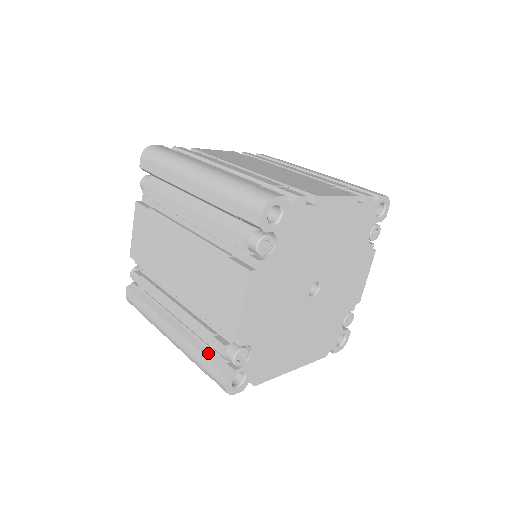
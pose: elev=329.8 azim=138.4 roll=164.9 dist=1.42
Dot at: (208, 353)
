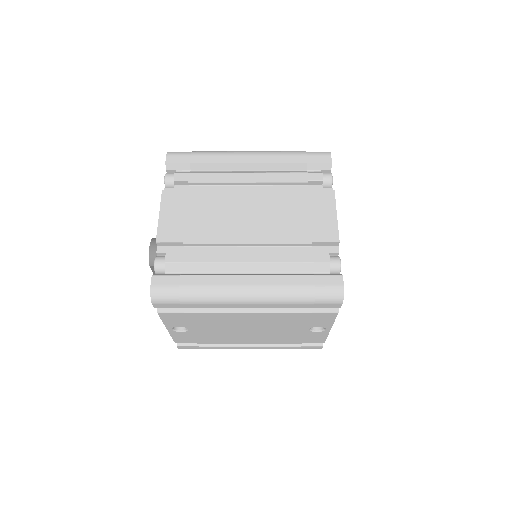
Dot at: (308, 274)
